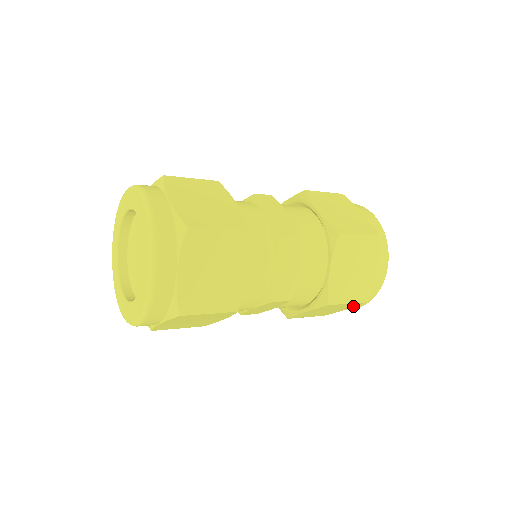
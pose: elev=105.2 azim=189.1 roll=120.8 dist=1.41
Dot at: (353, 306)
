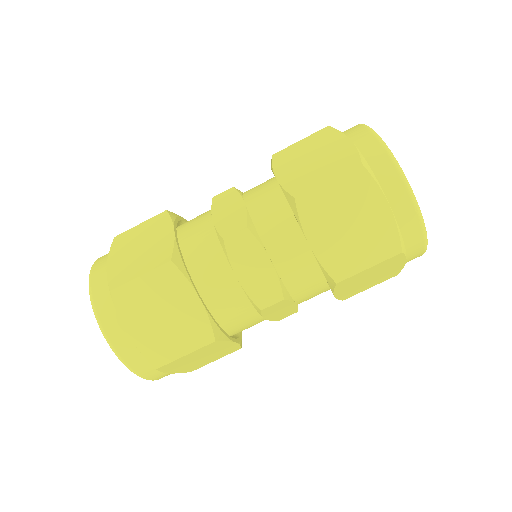
Dot at: occluded
